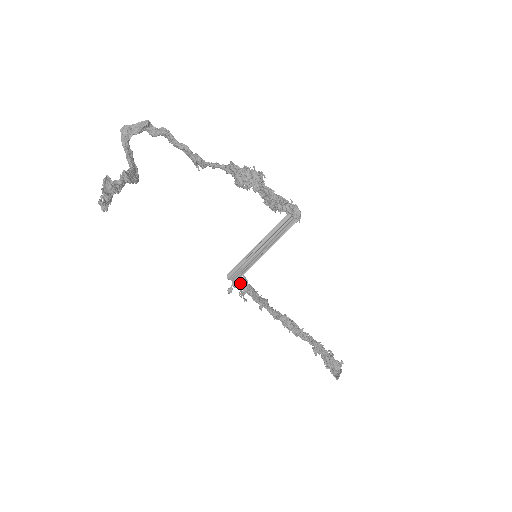
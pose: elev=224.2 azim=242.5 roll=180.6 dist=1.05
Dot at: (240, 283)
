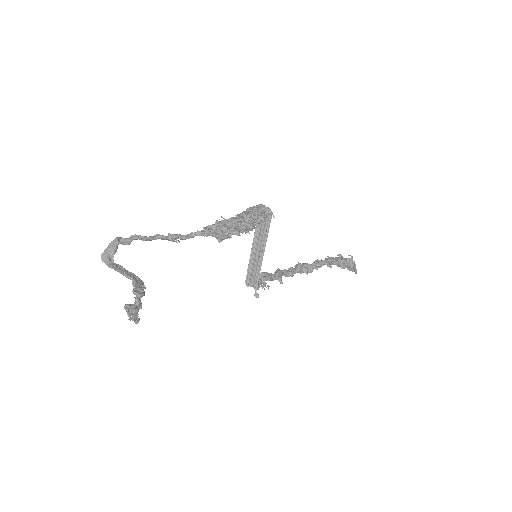
Dot at: (258, 283)
